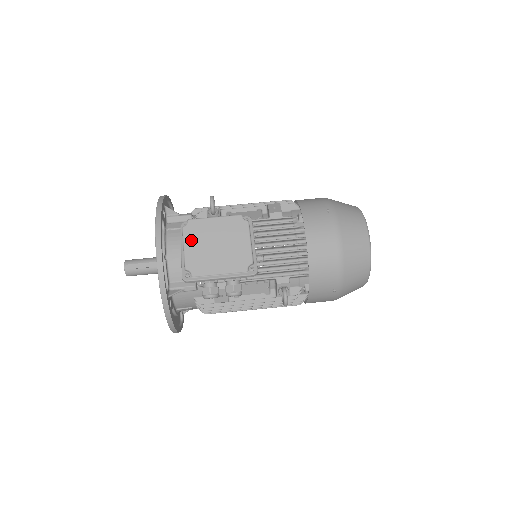
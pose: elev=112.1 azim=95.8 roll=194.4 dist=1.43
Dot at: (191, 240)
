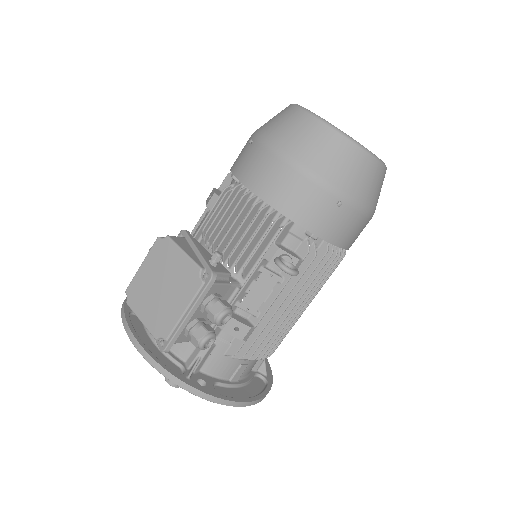
Dot at: (140, 307)
